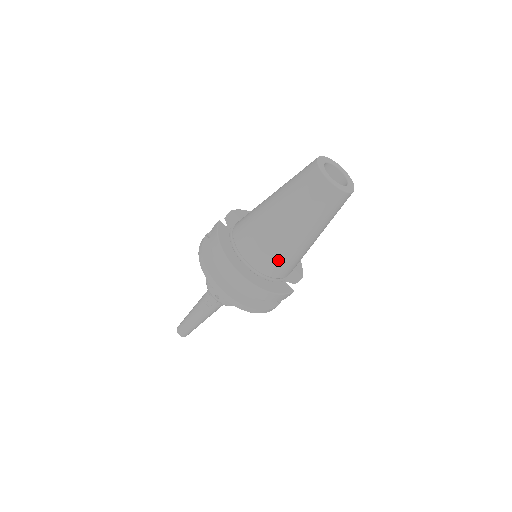
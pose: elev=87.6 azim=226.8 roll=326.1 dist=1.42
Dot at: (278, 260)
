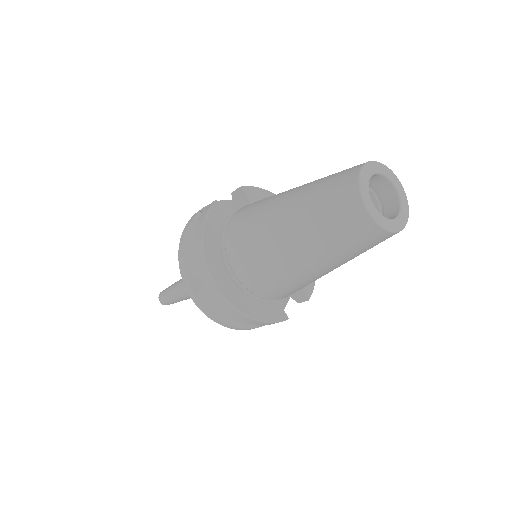
Dot at: (272, 282)
